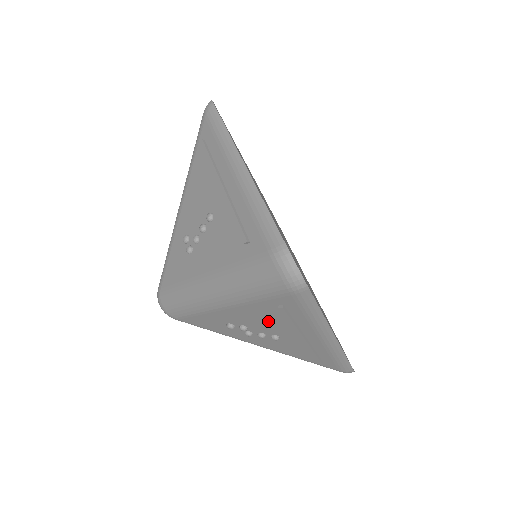
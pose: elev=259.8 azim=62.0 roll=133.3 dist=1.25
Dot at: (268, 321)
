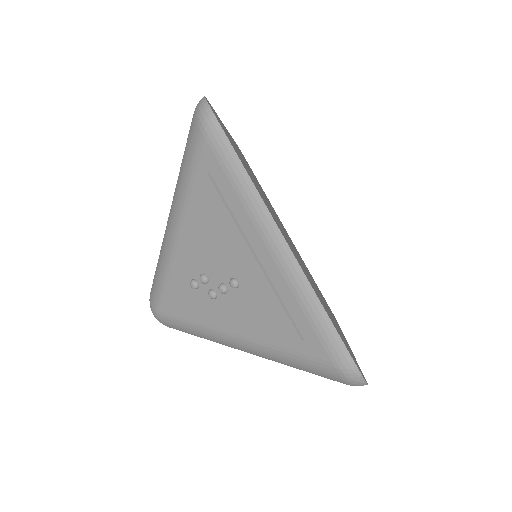
Dot at: (215, 237)
